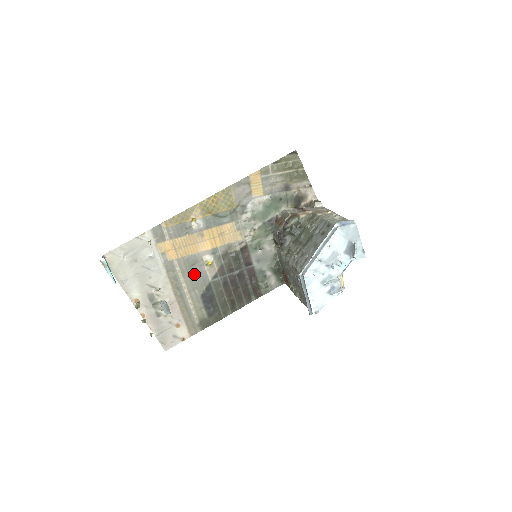
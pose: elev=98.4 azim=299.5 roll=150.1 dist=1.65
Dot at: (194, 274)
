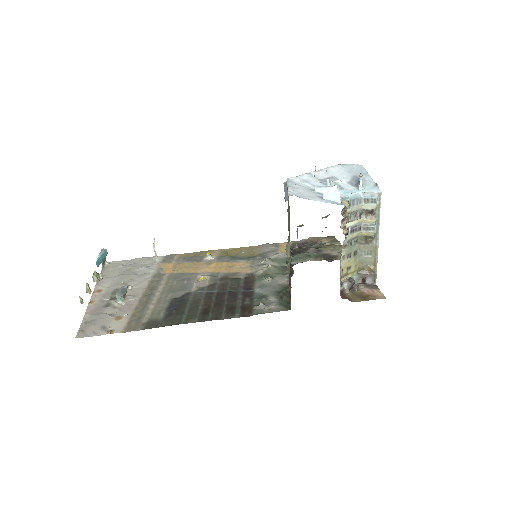
Dot at: (179, 285)
